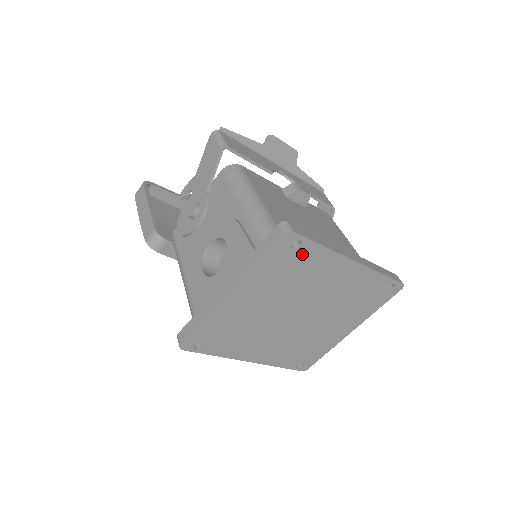
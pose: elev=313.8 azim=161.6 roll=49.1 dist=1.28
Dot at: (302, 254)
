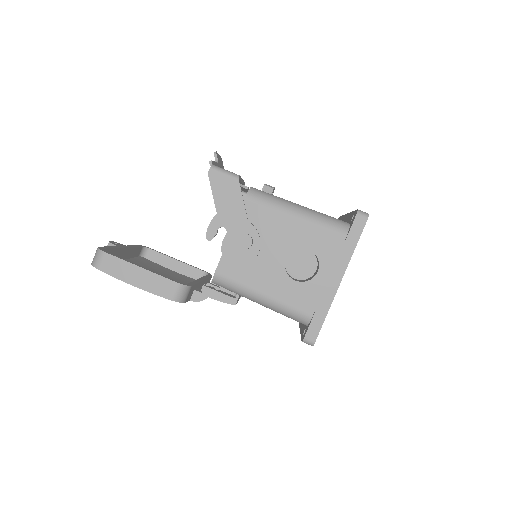
Dot at: occluded
